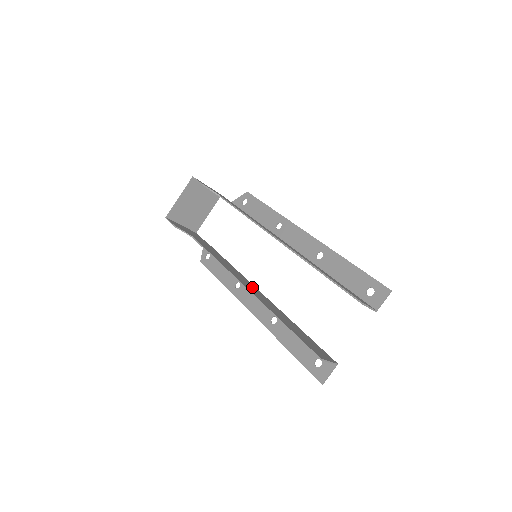
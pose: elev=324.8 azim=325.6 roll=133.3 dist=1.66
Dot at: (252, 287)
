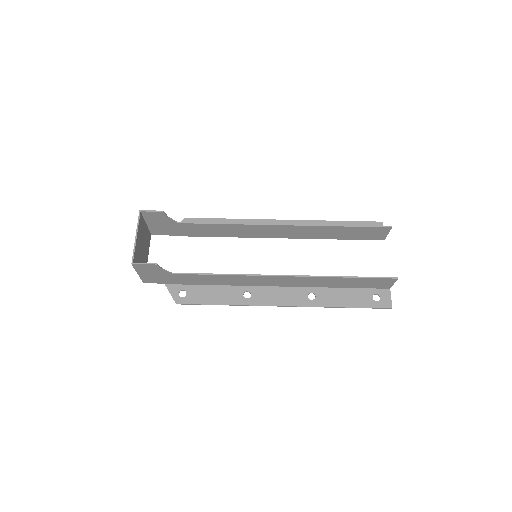
Dot at: (274, 282)
